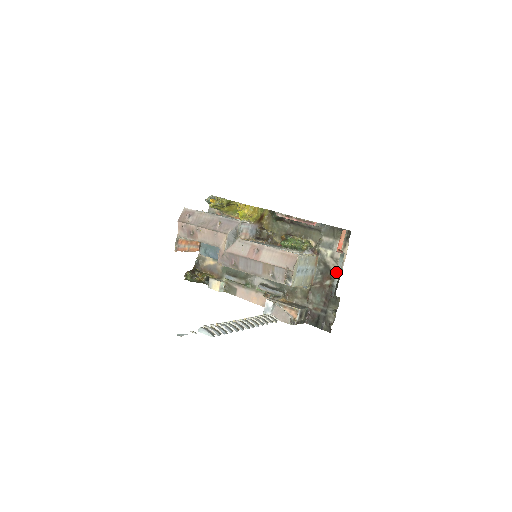
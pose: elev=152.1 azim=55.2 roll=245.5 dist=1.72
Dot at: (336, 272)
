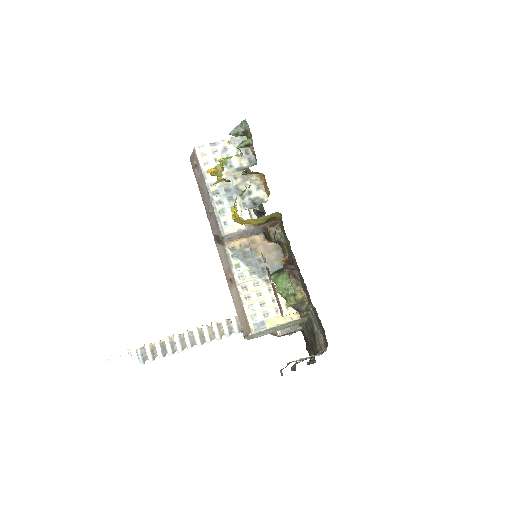
Dot at: (293, 366)
